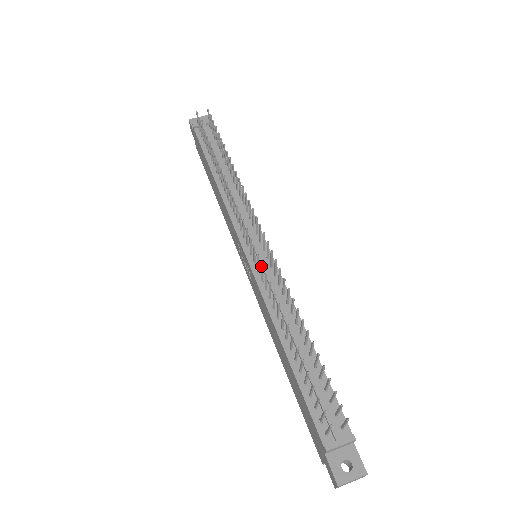
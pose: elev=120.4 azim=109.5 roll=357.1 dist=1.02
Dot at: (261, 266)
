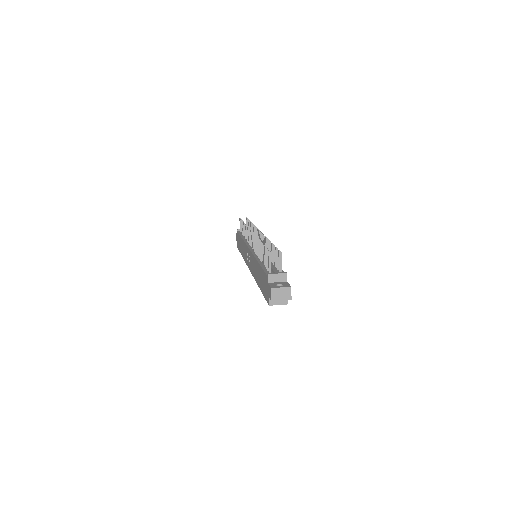
Dot at: (254, 236)
